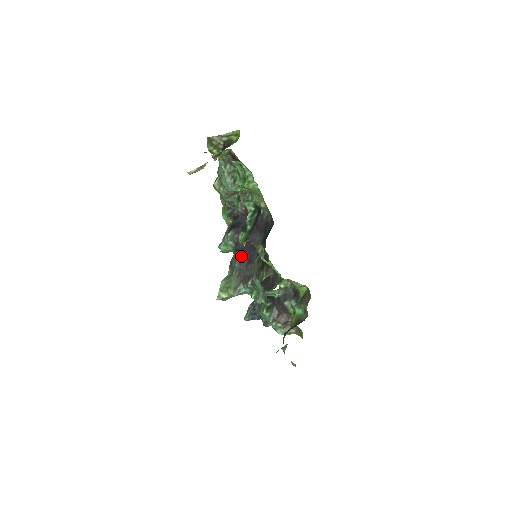
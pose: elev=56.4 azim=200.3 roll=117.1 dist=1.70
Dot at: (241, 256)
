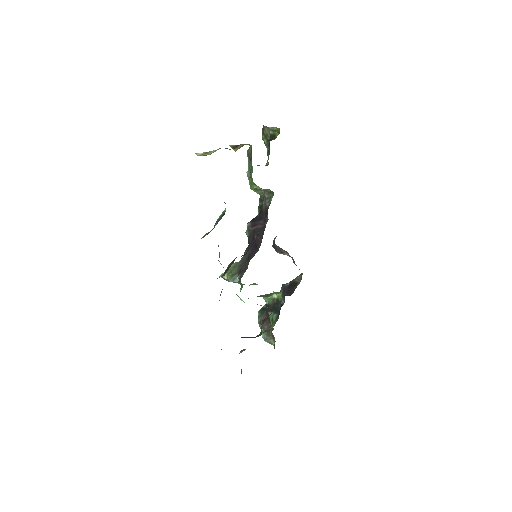
Dot at: (248, 249)
